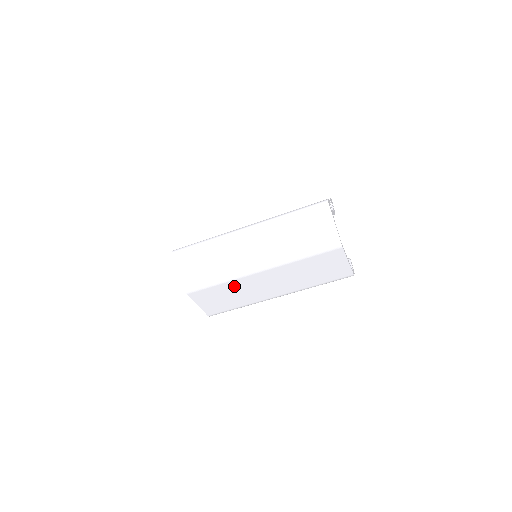
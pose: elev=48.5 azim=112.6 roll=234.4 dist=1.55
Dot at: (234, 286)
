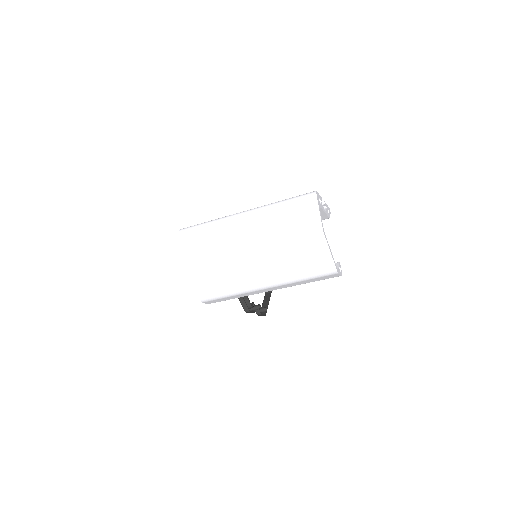
Dot at: (225, 266)
